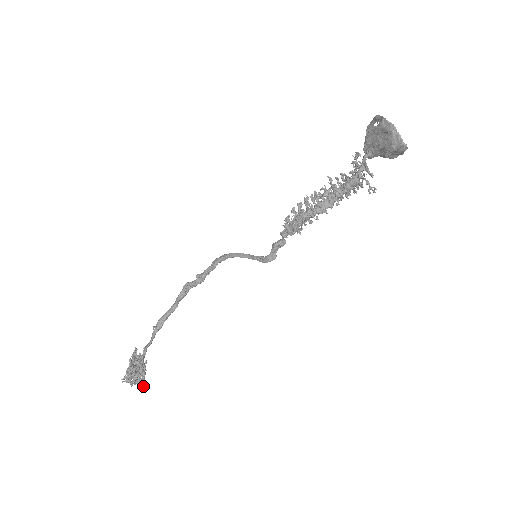
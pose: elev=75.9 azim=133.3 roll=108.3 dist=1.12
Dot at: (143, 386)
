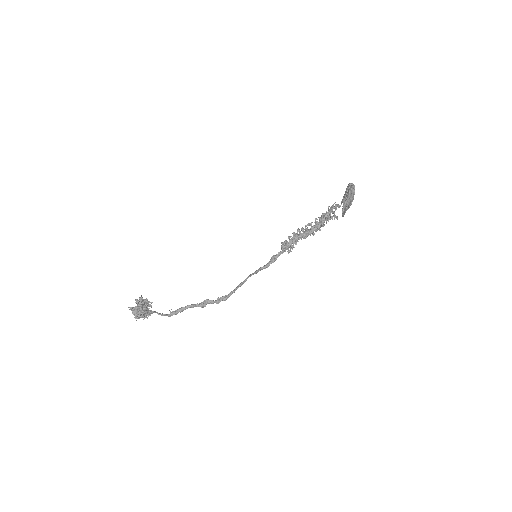
Dot at: (138, 317)
